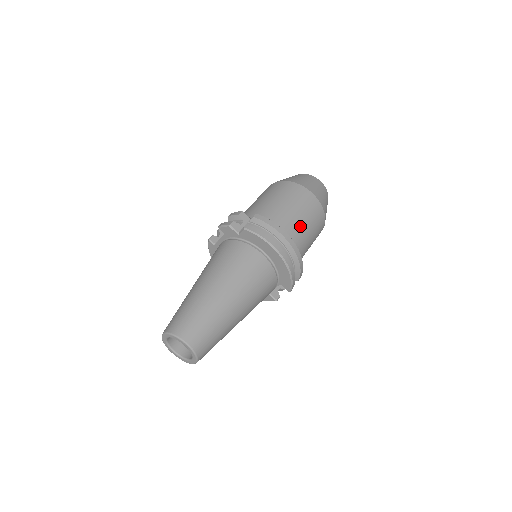
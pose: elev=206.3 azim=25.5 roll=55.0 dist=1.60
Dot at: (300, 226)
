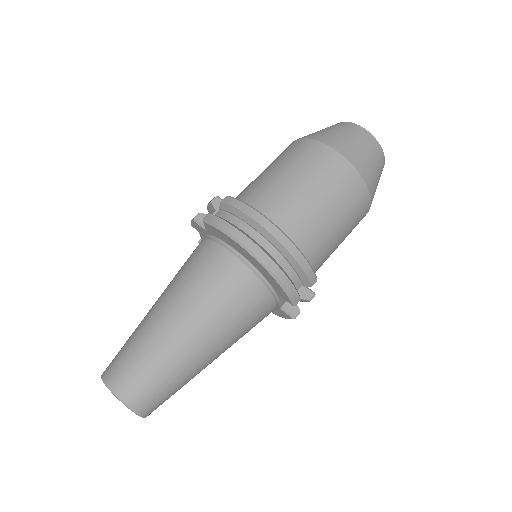
Dot at: (304, 202)
